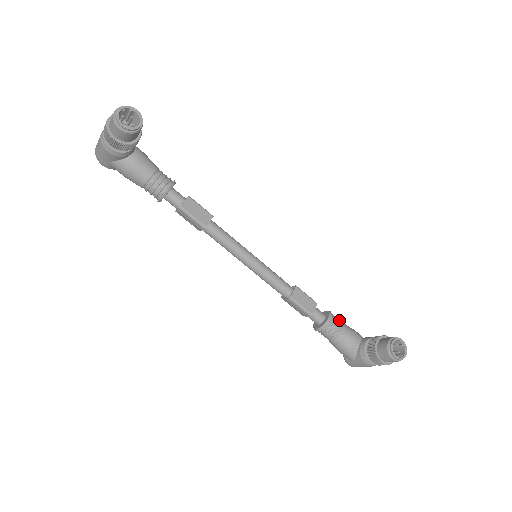
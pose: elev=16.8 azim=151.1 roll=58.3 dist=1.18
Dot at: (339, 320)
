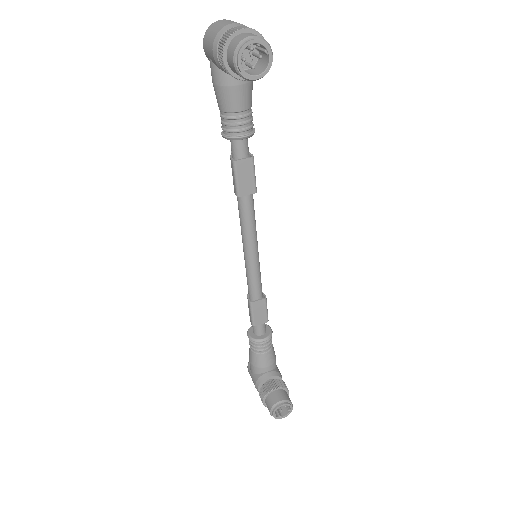
Dot at: (272, 344)
